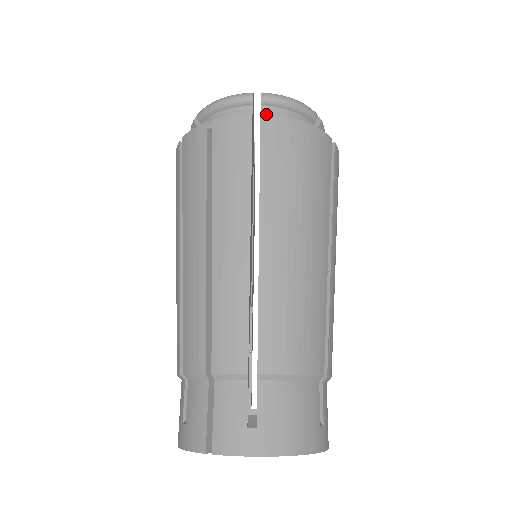
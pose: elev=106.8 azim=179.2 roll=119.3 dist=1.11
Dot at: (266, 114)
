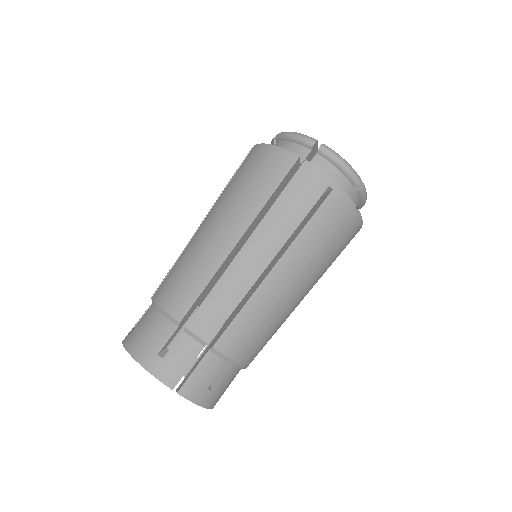
Dot at: occluded
